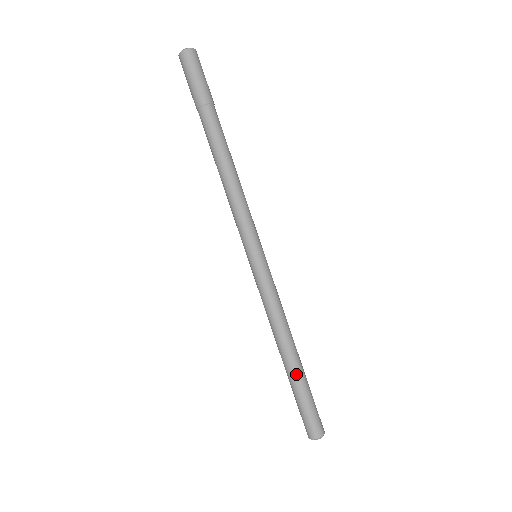
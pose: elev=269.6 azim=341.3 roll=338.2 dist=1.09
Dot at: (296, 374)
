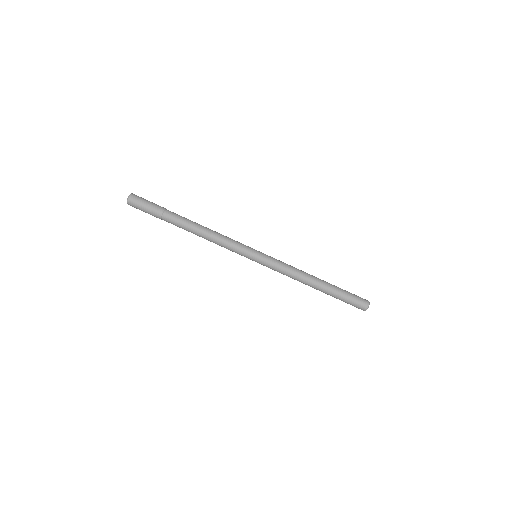
Dot at: (328, 291)
